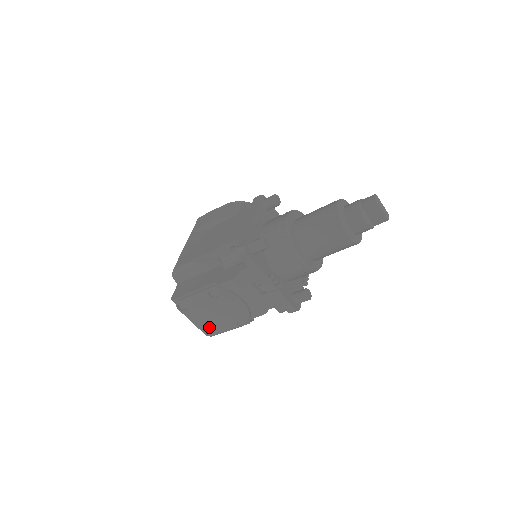
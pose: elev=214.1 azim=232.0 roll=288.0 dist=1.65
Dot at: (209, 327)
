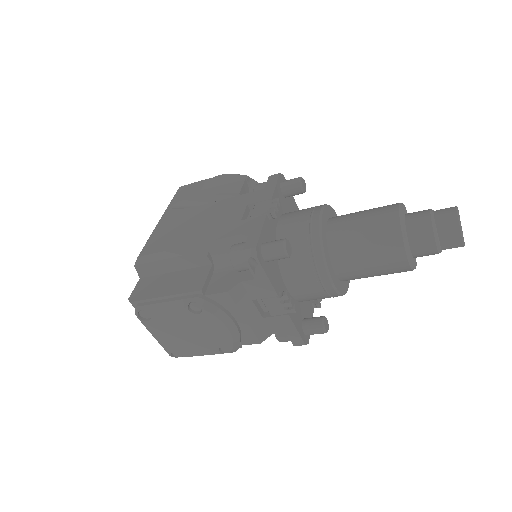
Dot at: (177, 346)
